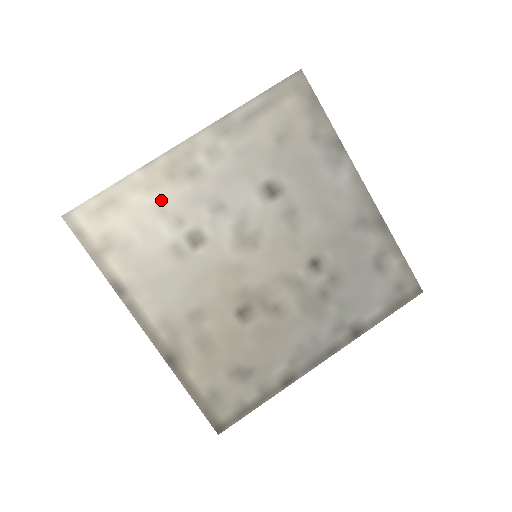
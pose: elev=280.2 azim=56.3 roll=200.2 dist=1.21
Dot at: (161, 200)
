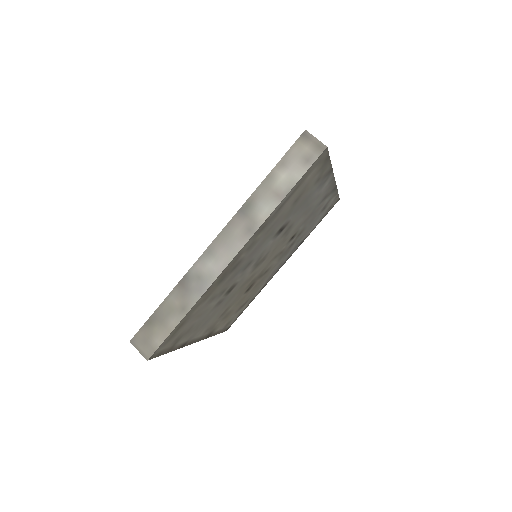
Dot at: (213, 295)
